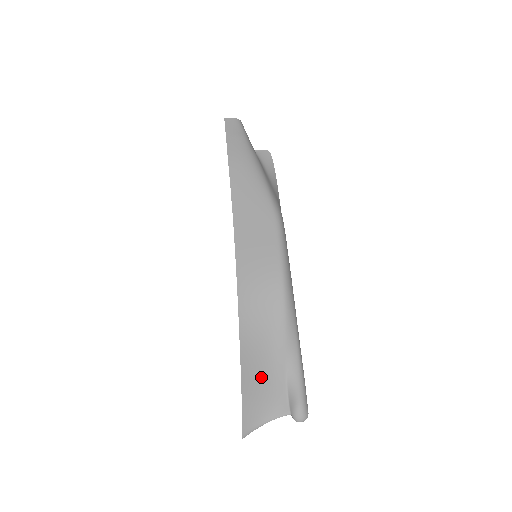
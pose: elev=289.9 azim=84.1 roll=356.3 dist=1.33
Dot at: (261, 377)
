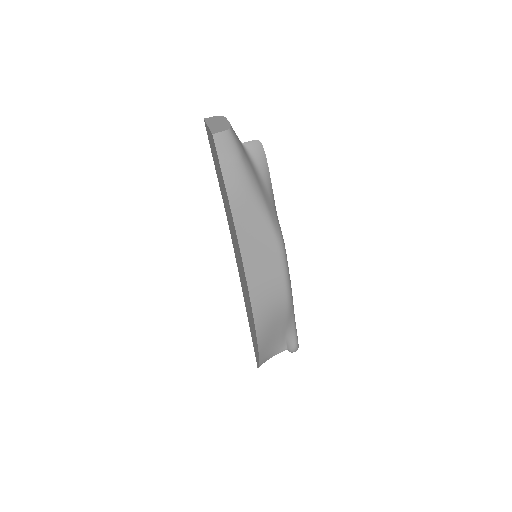
Dot at: (270, 345)
